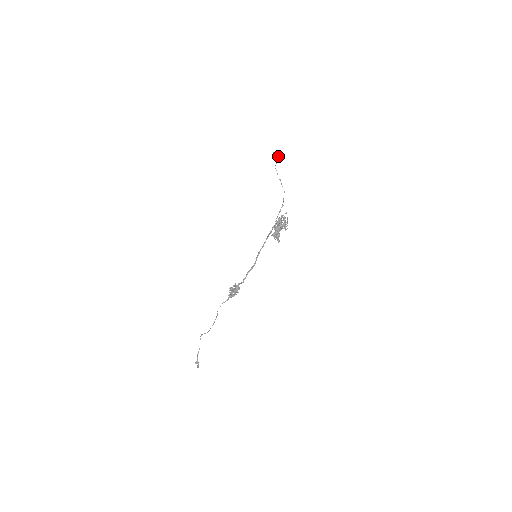
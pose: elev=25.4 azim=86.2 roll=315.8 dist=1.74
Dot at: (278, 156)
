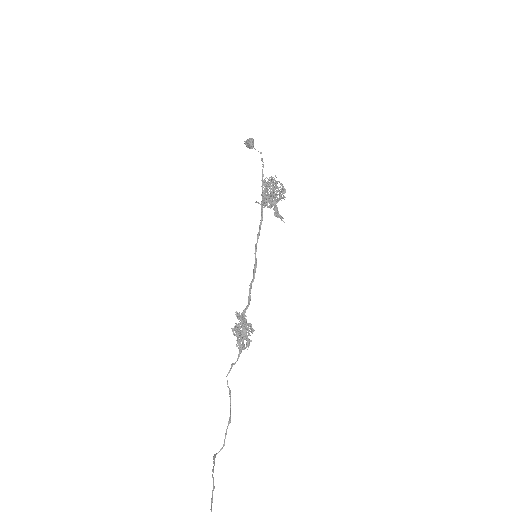
Dot at: (249, 140)
